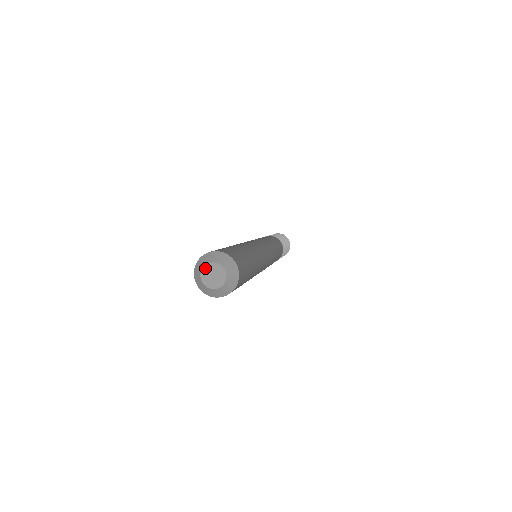
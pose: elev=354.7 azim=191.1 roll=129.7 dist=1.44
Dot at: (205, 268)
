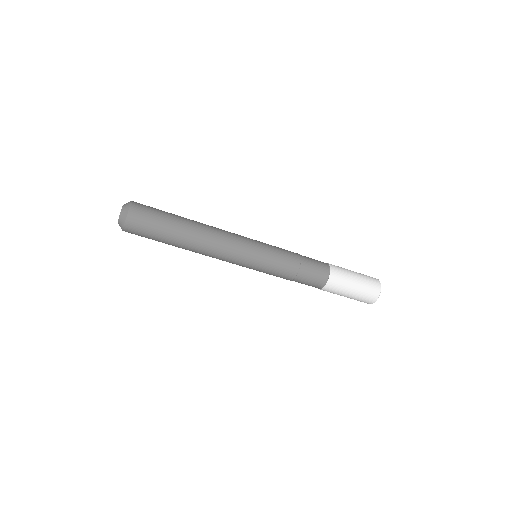
Dot at: occluded
